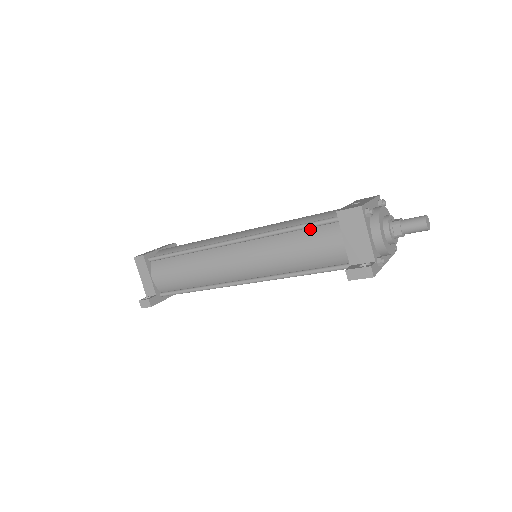
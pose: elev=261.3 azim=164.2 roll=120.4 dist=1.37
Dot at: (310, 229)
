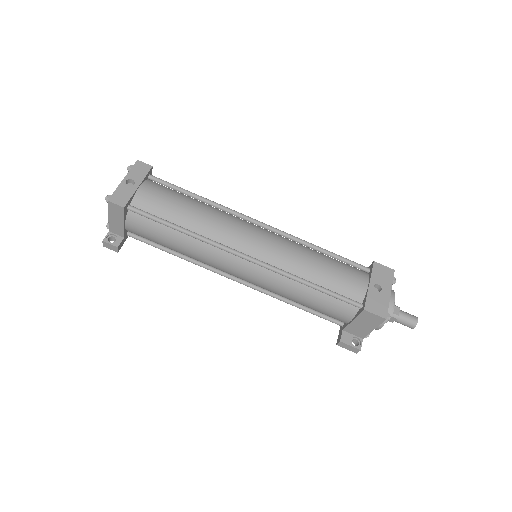
Dot at: (330, 295)
